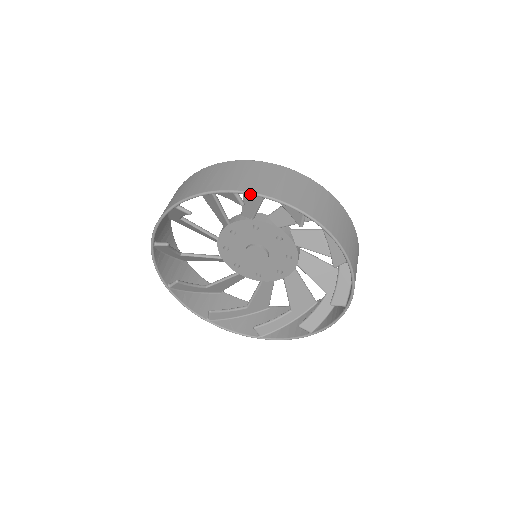
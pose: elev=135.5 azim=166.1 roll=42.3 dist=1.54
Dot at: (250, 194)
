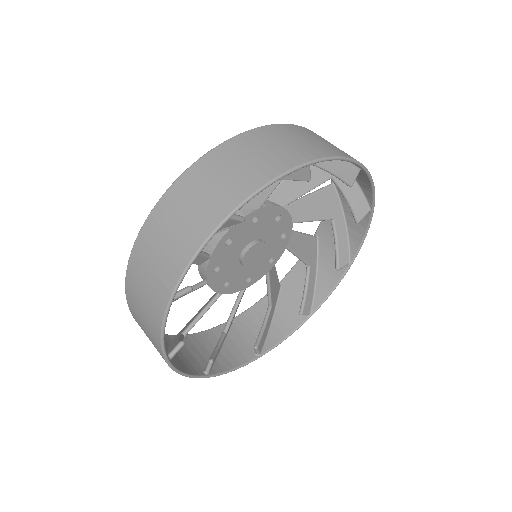
Dot at: (370, 176)
